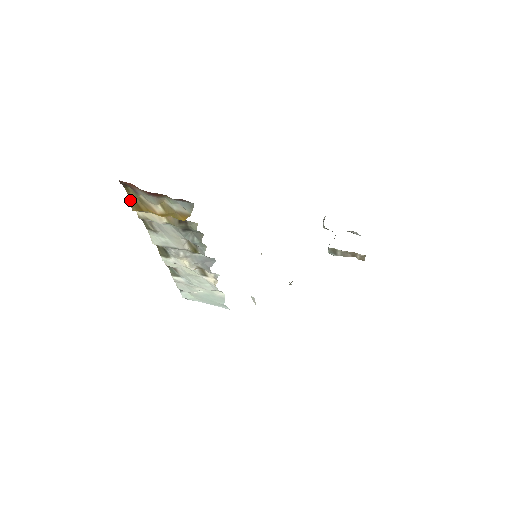
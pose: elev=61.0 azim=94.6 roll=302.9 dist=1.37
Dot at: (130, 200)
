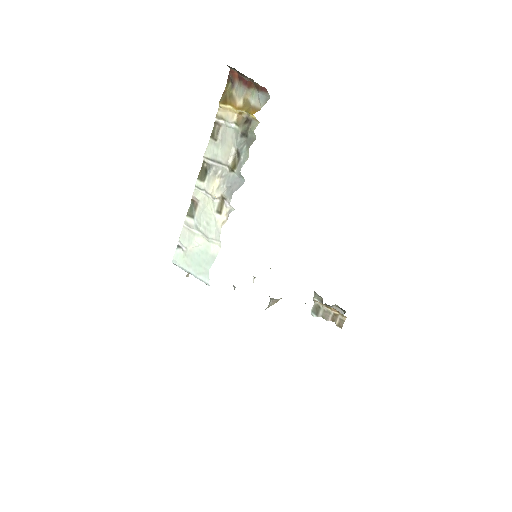
Dot at: (223, 95)
